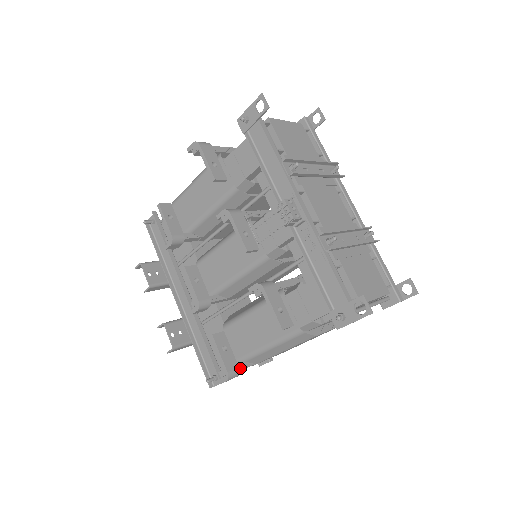
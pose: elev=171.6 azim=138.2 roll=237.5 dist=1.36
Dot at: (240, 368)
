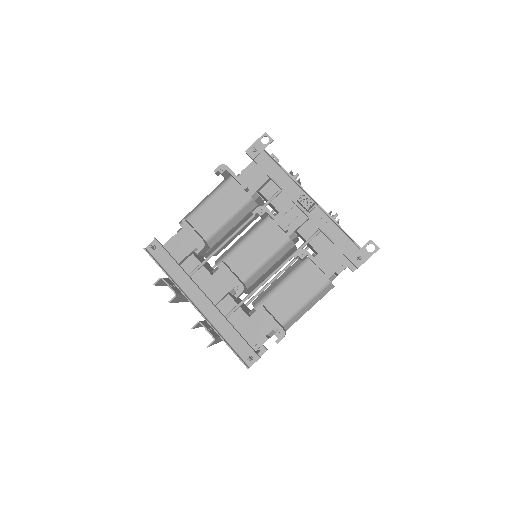
Dot at: occluded
